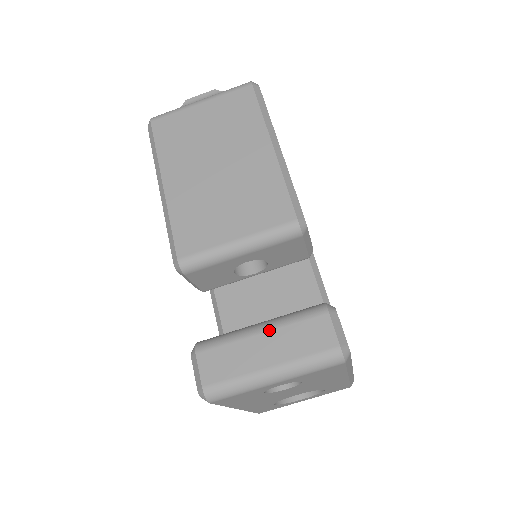
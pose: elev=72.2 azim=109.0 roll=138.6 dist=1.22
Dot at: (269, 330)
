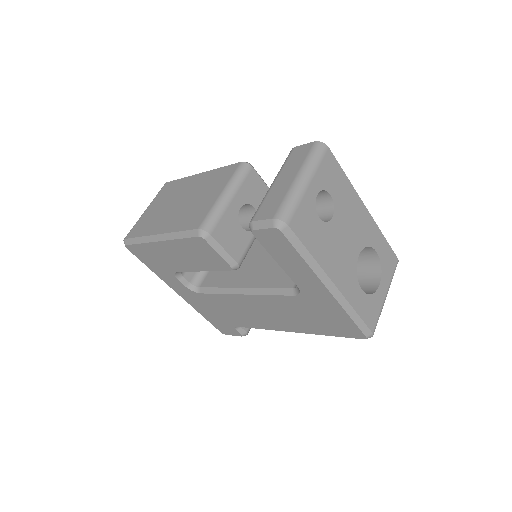
Dot at: (277, 177)
